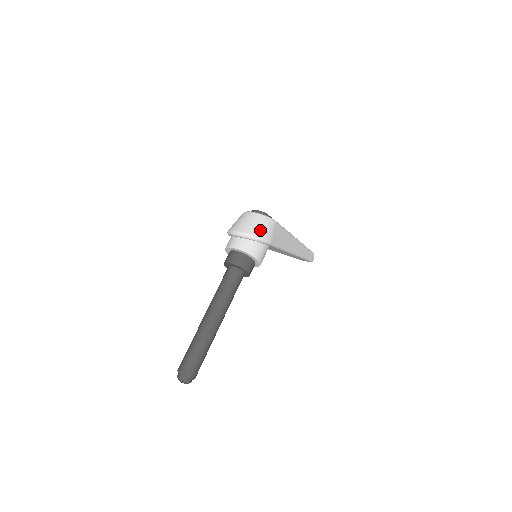
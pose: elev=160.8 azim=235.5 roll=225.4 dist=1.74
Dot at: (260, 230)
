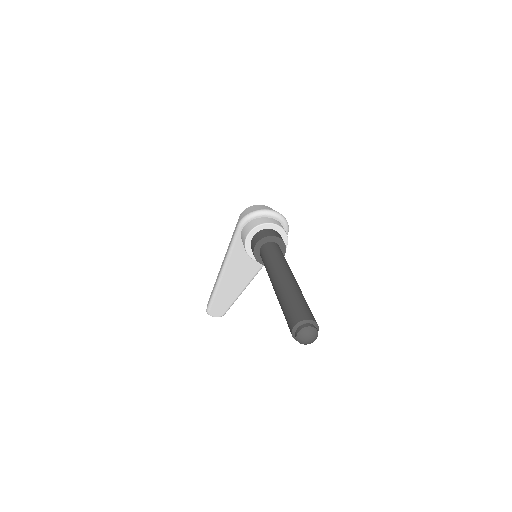
Dot at: occluded
